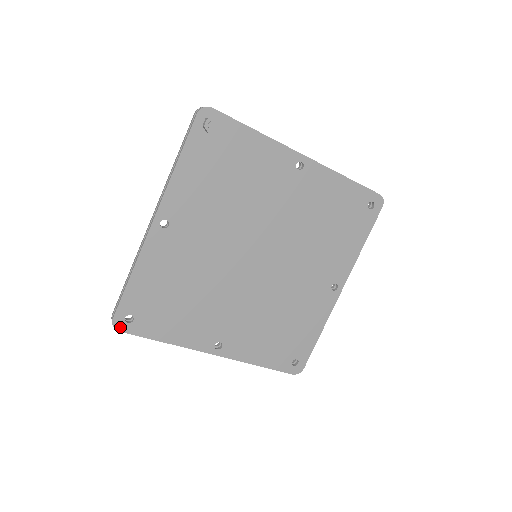
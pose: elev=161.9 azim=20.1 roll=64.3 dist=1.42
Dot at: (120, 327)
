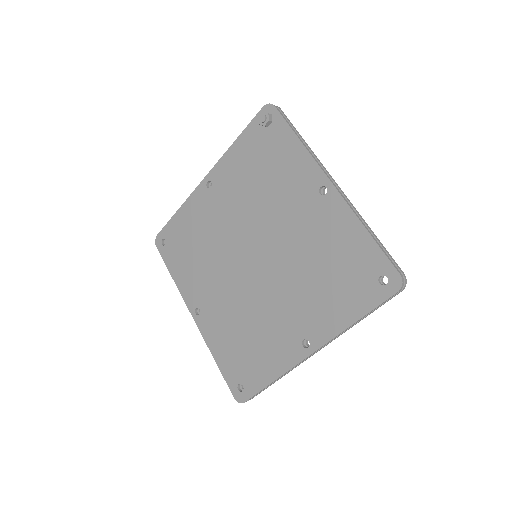
Dot at: (158, 244)
